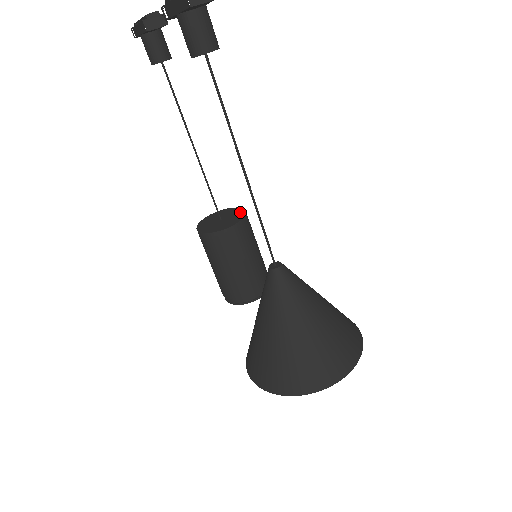
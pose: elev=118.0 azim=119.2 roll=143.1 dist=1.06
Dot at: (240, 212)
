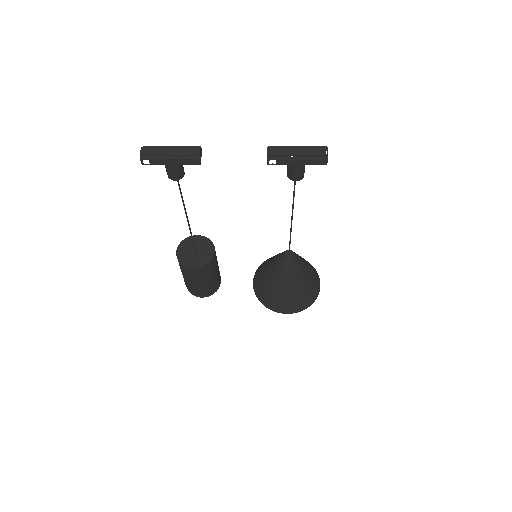
Dot at: (200, 239)
